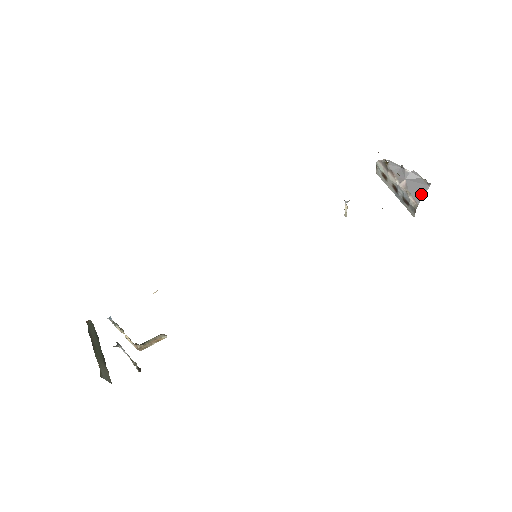
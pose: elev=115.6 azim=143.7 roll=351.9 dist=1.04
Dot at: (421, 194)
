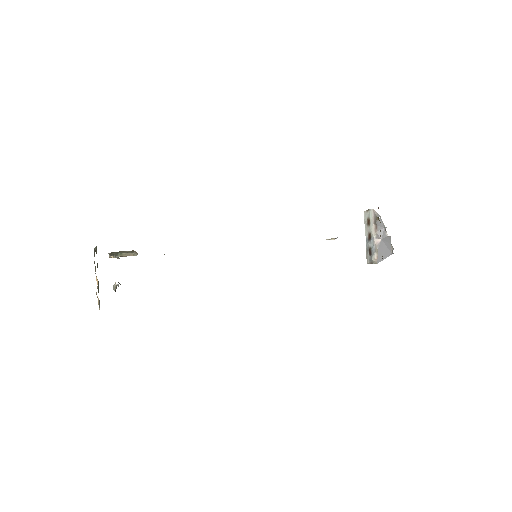
Dot at: (384, 257)
